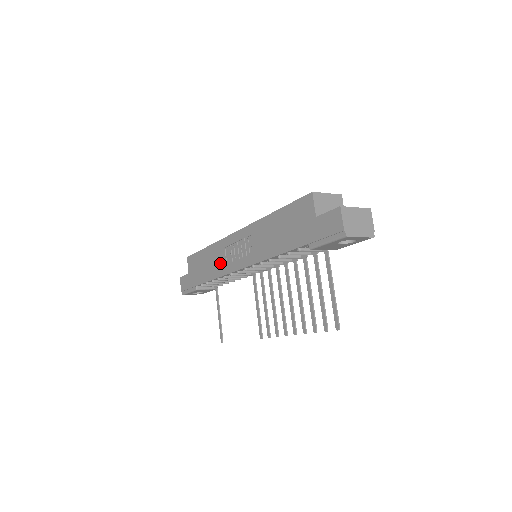
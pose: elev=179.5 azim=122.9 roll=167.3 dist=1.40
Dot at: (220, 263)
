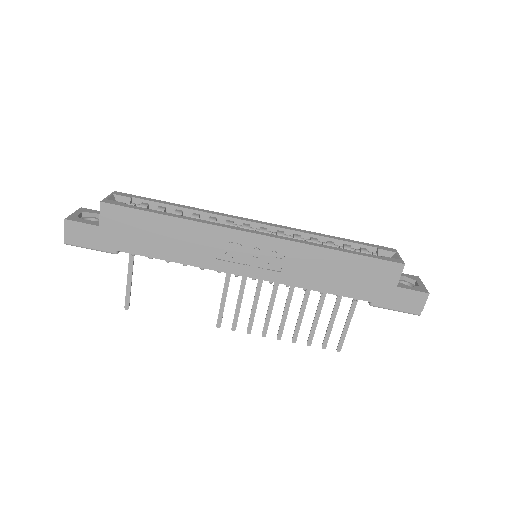
Dot at: (201, 251)
